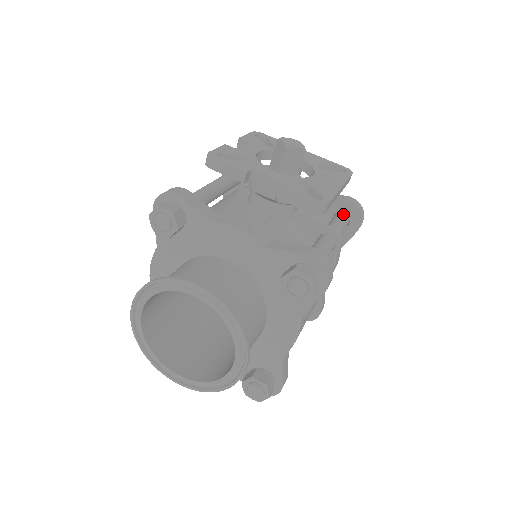
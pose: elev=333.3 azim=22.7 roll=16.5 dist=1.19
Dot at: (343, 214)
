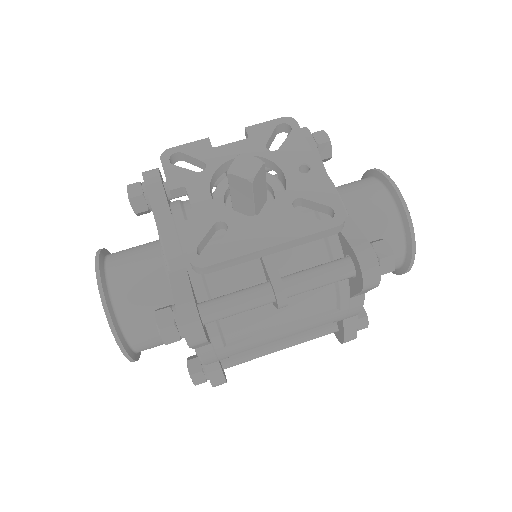
Dot at: (345, 263)
